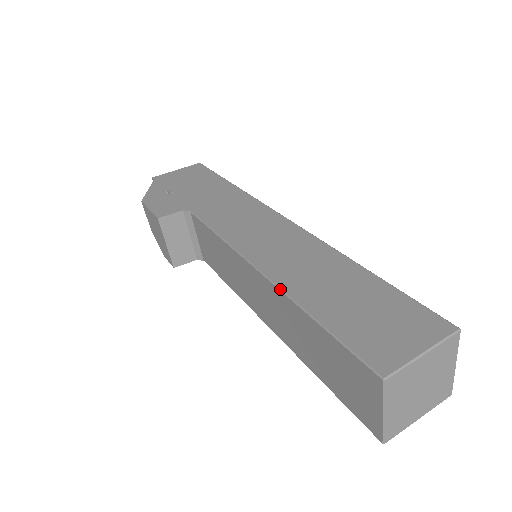
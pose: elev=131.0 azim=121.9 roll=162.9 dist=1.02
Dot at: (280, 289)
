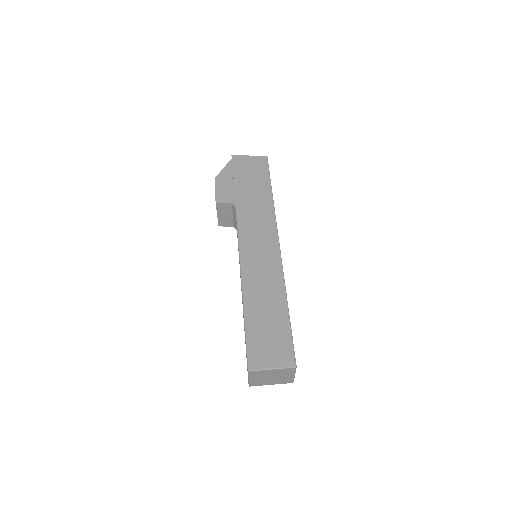
Dot at: (242, 298)
